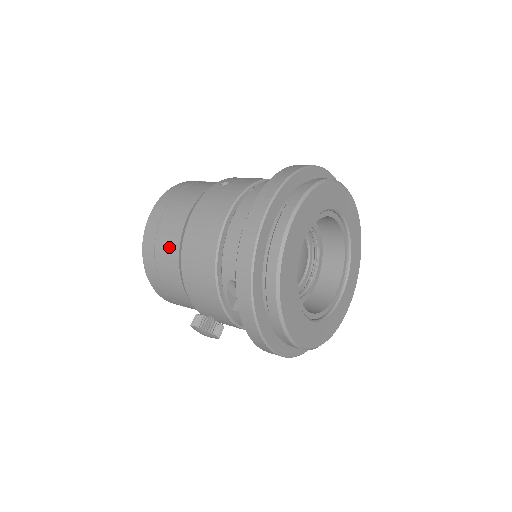
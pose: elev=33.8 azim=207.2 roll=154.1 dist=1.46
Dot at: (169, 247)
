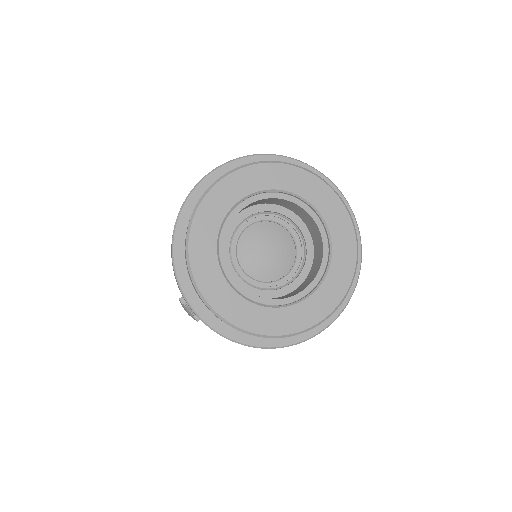
Dot at: occluded
